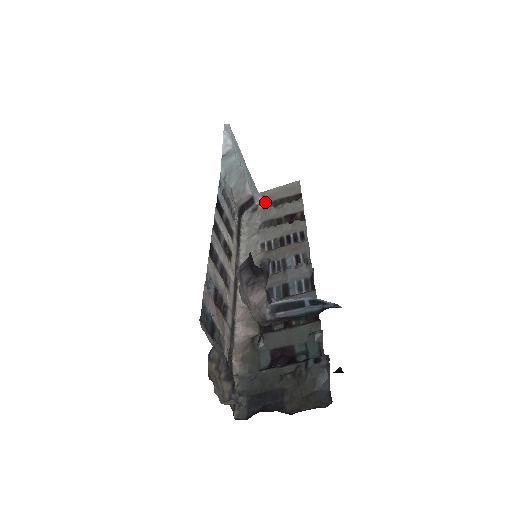
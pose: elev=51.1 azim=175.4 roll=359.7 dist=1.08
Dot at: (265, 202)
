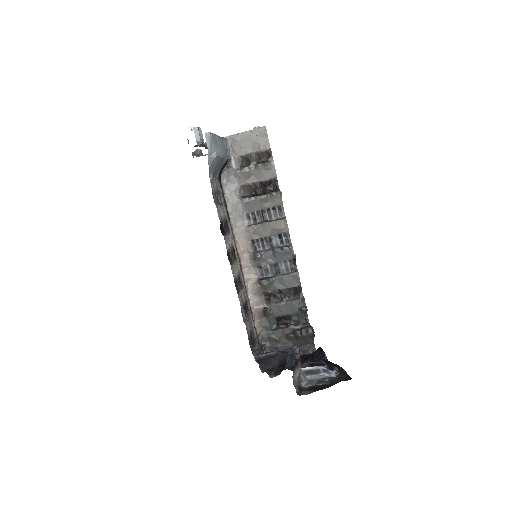
Dot at: (237, 155)
